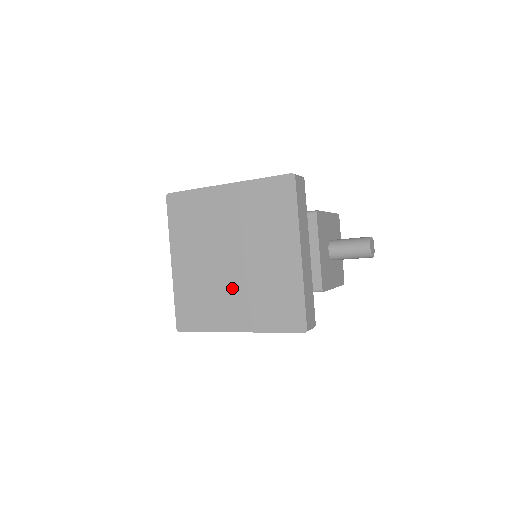
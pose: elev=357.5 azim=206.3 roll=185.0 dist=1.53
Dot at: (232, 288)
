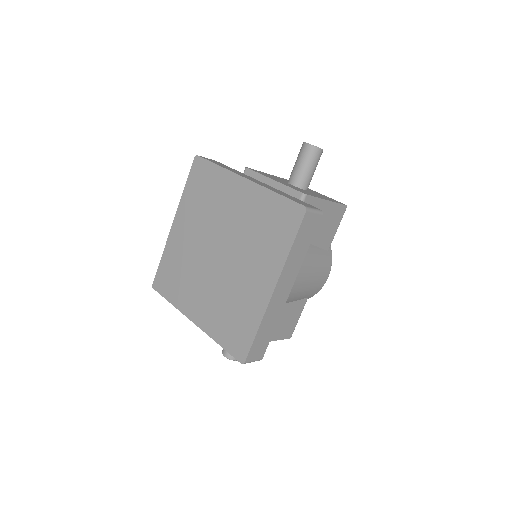
Dot at: (238, 269)
